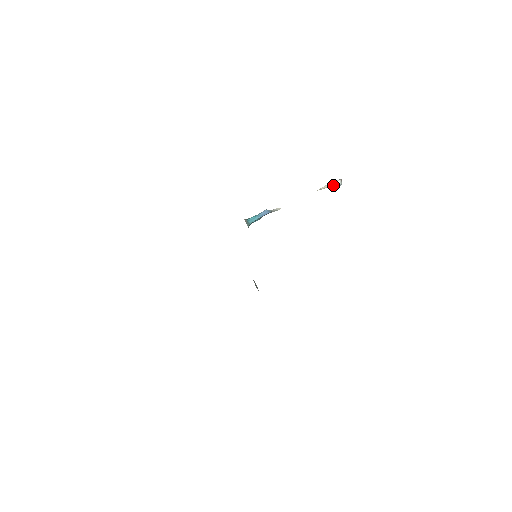
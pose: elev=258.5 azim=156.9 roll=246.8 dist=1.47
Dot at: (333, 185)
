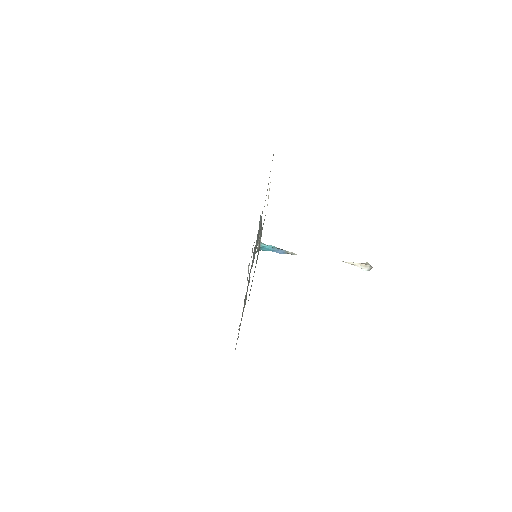
Dot at: (360, 267)
